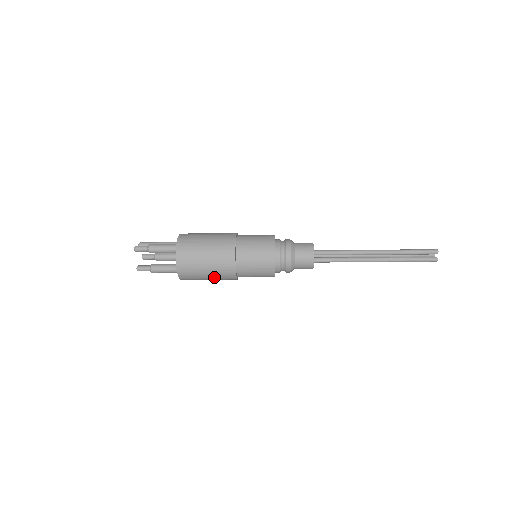
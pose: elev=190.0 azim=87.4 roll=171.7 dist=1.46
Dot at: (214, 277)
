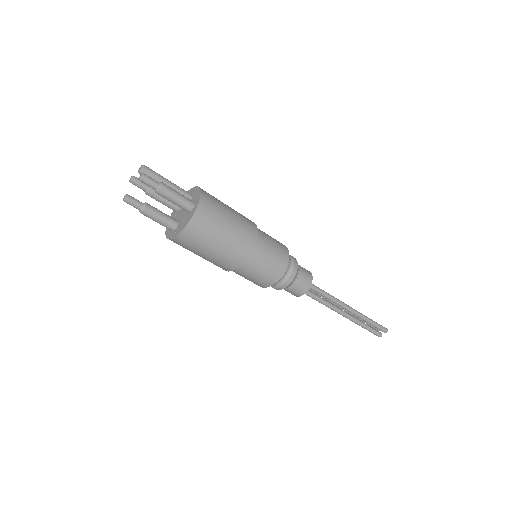
Dot at: (208, 259)
